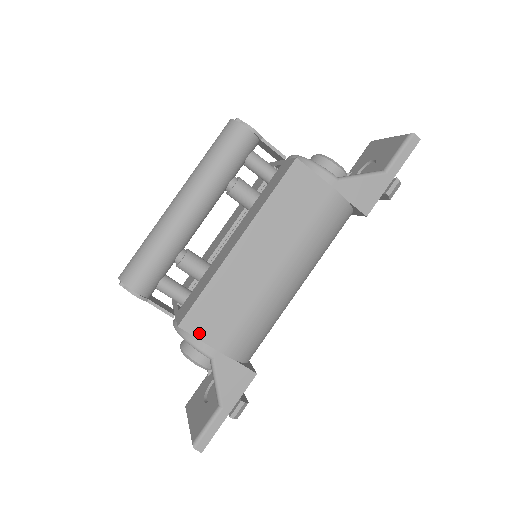
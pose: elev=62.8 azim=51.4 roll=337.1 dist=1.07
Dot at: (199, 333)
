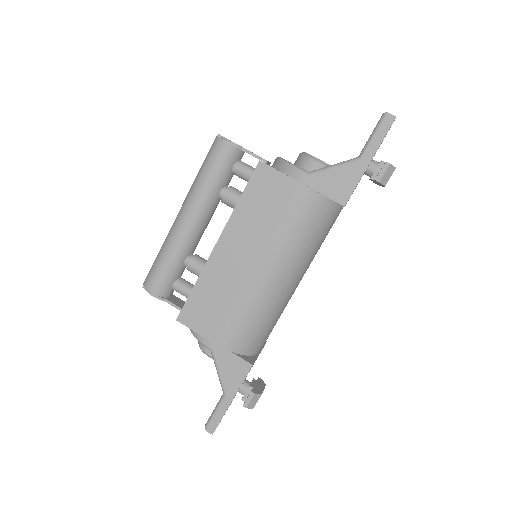
Dot at: (194, 326)
